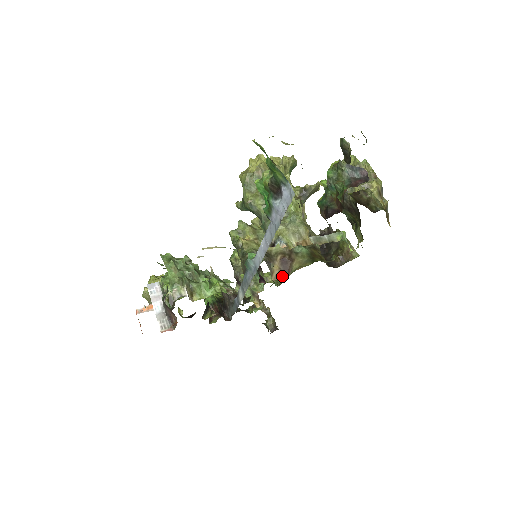
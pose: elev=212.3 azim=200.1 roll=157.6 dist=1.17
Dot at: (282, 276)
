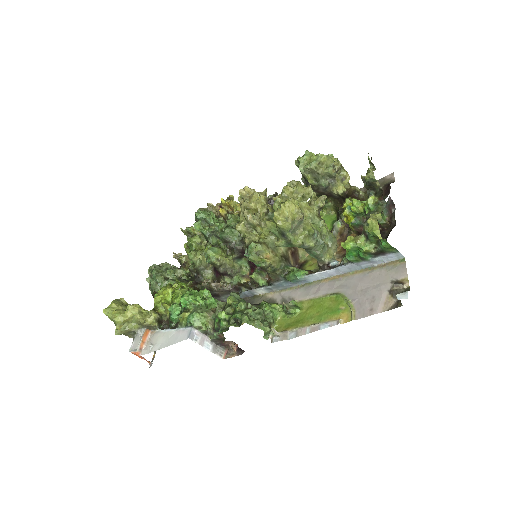
Dot at: (296, 265)
